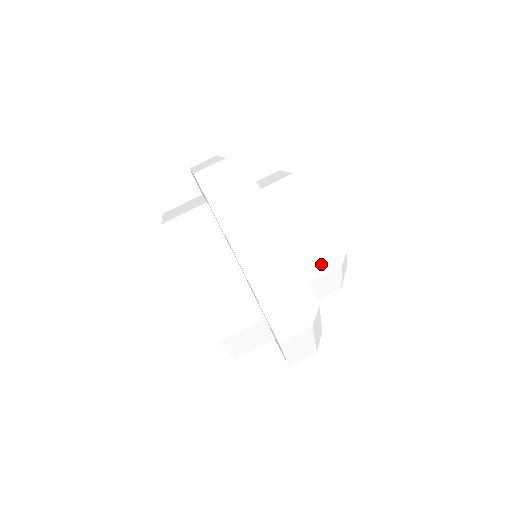
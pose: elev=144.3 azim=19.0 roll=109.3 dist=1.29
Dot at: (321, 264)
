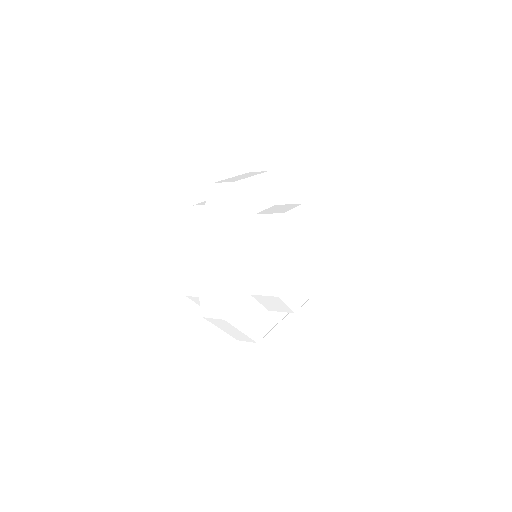
Dot at: (279, 309)
